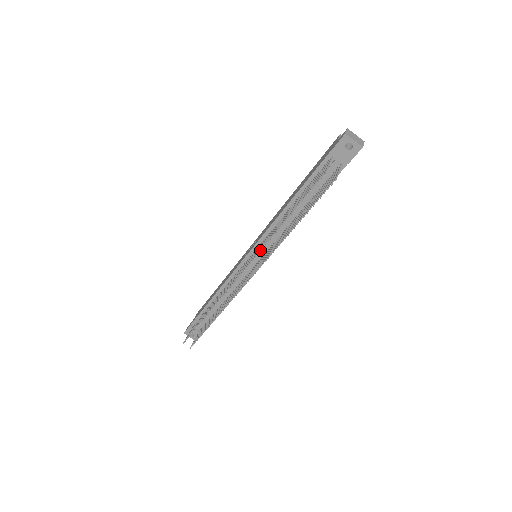
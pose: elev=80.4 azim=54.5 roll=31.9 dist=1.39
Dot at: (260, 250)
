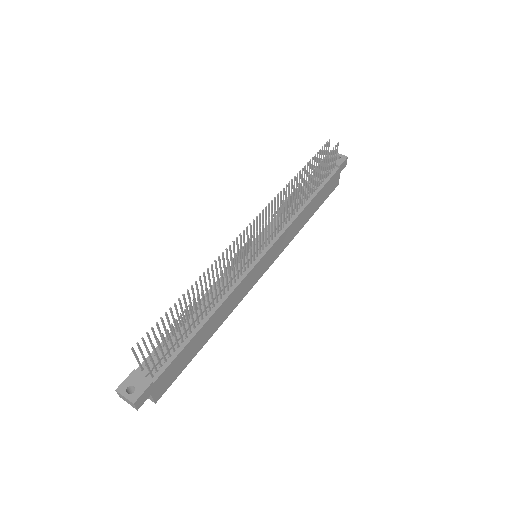
Dot at: (275, 199)
